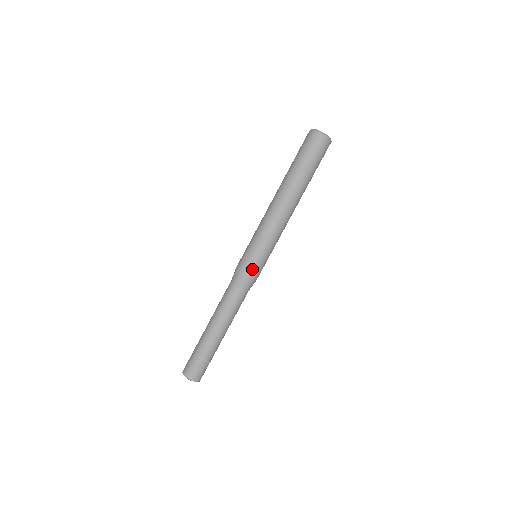
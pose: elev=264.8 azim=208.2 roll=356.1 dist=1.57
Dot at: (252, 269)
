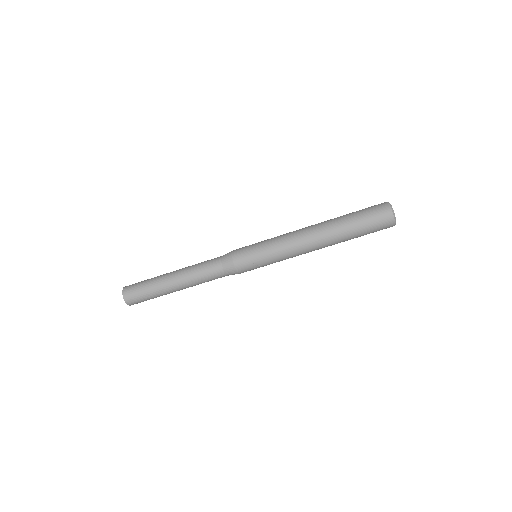
Dot at: (246, 269)
